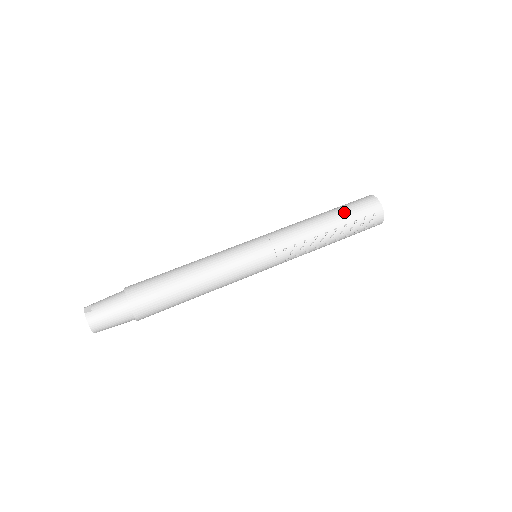
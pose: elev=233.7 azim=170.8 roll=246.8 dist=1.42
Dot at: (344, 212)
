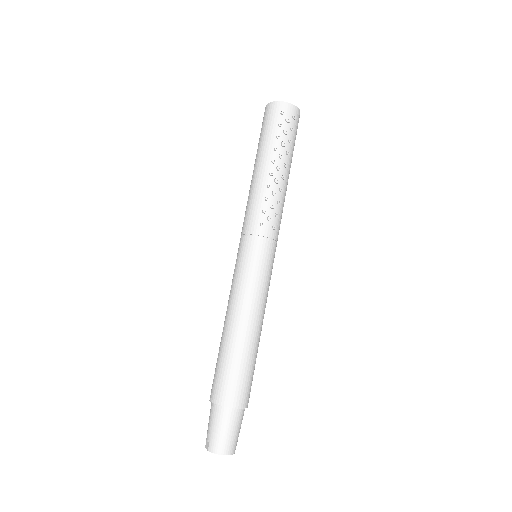
Dot at: (262, 144)
